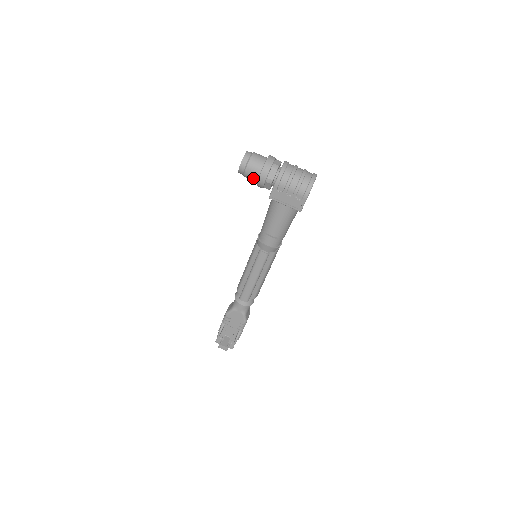
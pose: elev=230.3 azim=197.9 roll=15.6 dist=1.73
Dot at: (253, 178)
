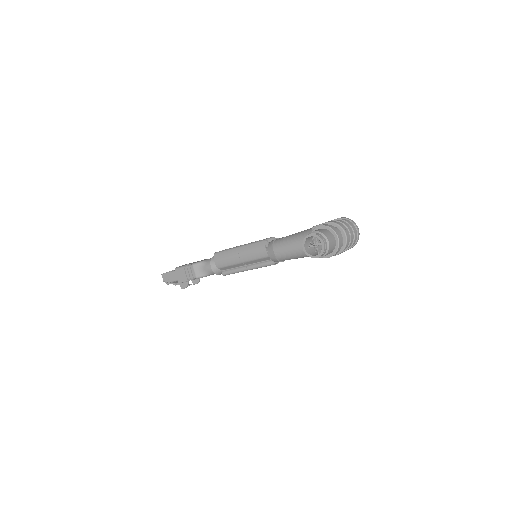
Dot at: occluded
